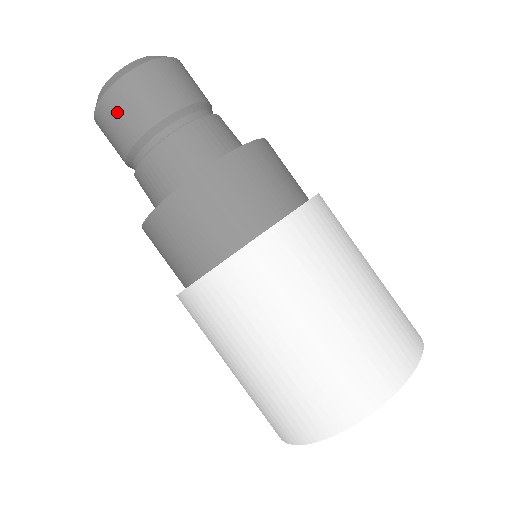
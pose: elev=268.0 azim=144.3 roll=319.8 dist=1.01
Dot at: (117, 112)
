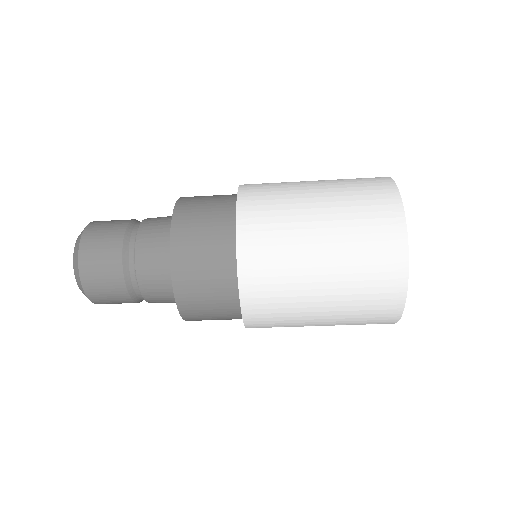
Dot at: (102, 295)
